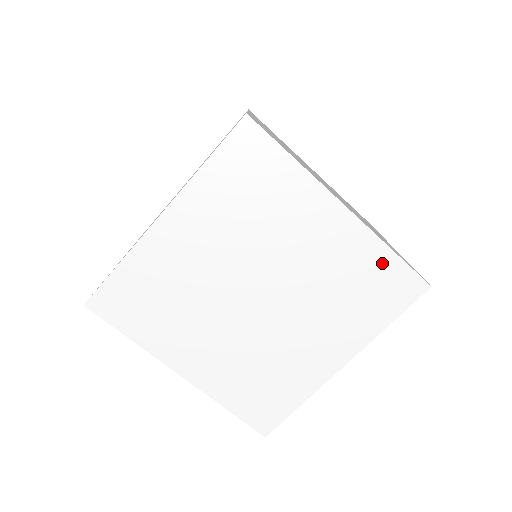
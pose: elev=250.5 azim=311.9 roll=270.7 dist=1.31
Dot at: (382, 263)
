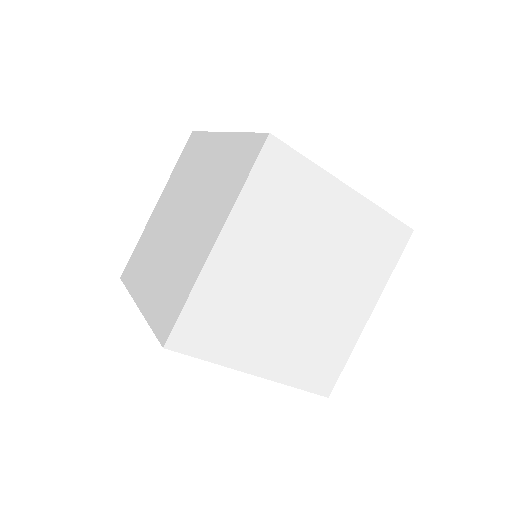
Dot at: (381, 224)
